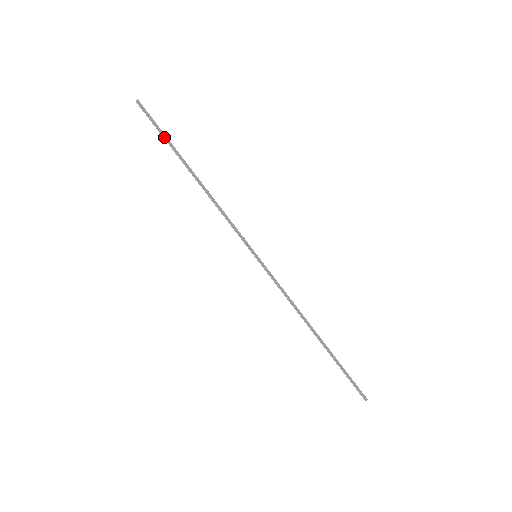
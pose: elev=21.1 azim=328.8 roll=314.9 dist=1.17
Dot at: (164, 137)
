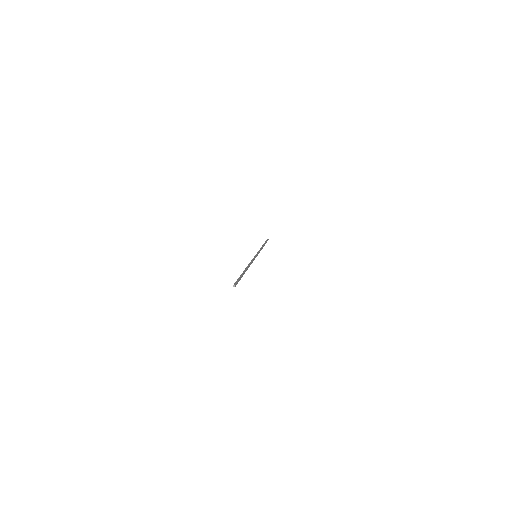
Dot at: (240, 278)
